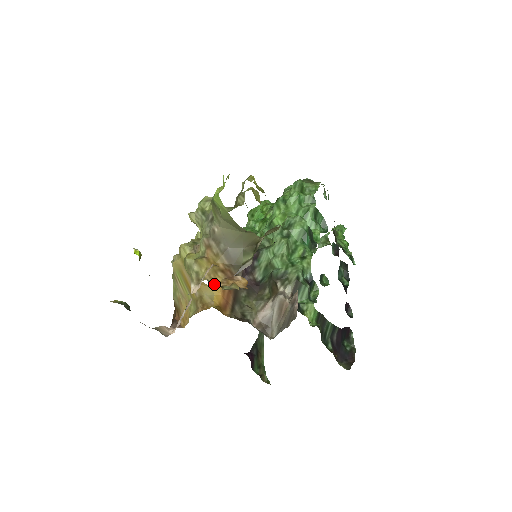
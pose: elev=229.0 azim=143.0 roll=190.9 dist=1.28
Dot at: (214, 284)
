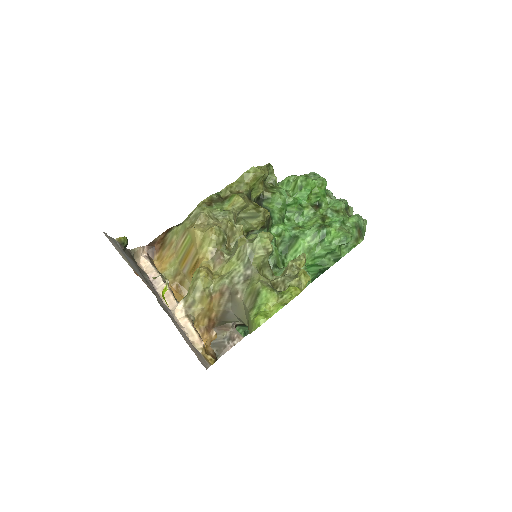
Dot at: (194, 326)
